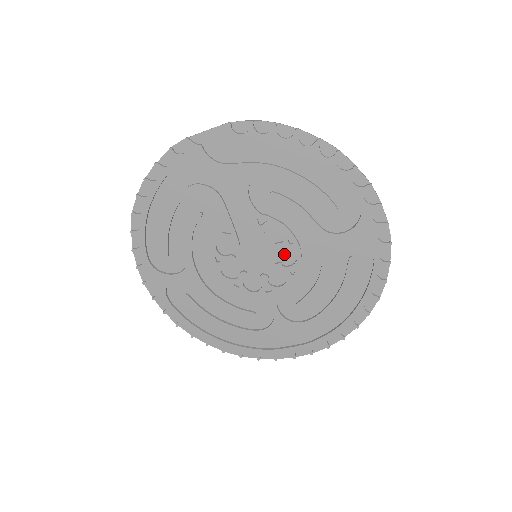
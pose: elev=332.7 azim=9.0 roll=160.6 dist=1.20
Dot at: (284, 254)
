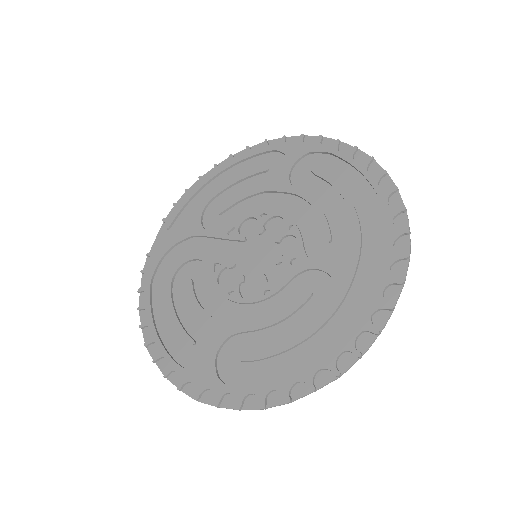
Dot at: (272, 229)
